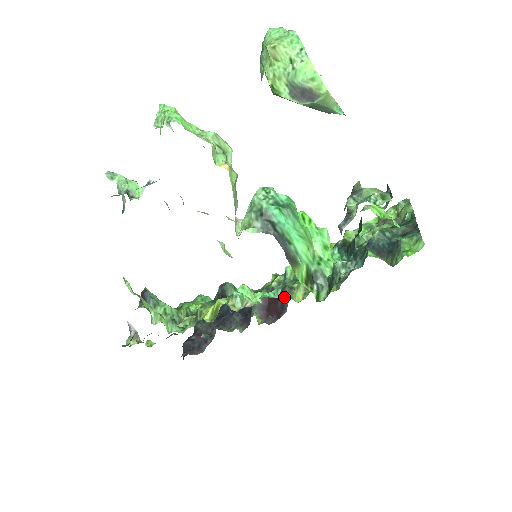
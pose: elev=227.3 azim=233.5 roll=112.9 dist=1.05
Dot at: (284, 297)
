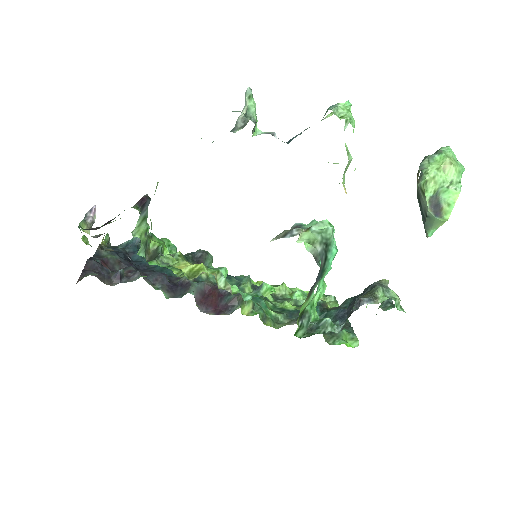
Dot at: (235, 301)
